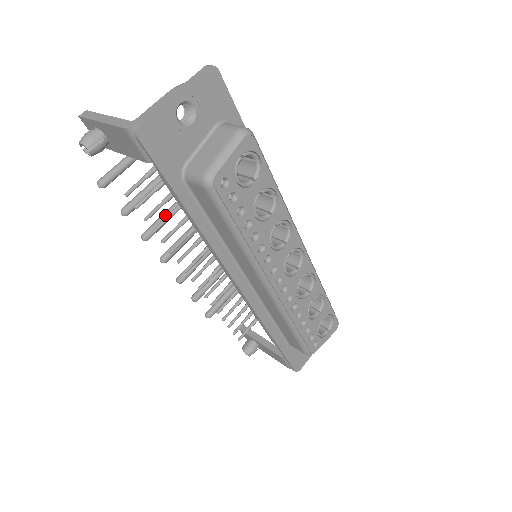
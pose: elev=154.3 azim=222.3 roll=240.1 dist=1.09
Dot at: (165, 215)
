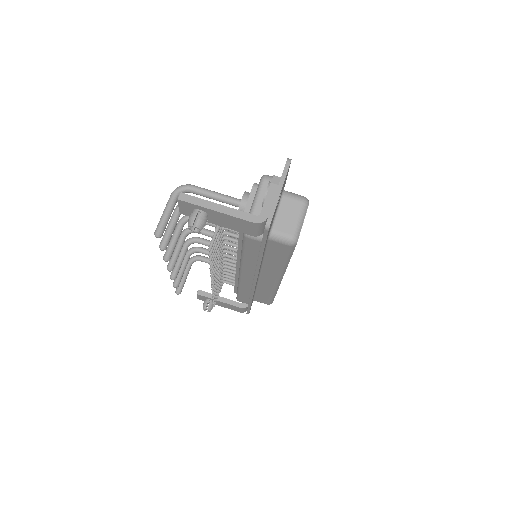
Dot at: (177, 236)
